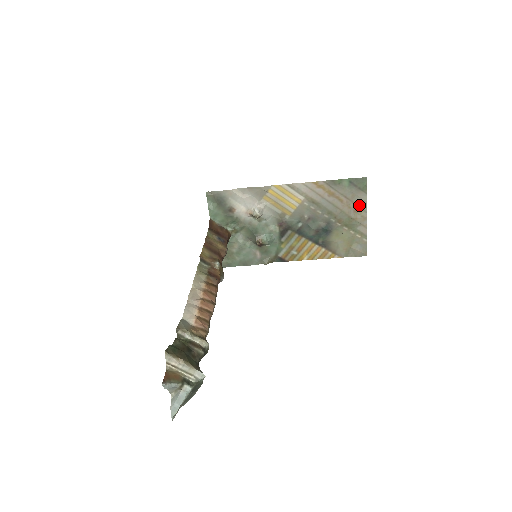
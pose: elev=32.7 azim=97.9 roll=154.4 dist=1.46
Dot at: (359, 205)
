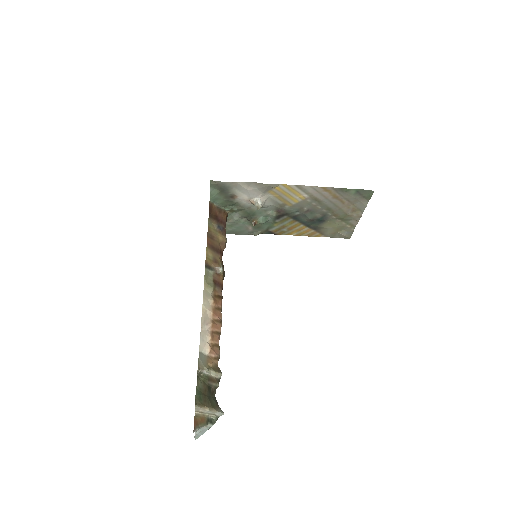
Dot at: (358, 207)
